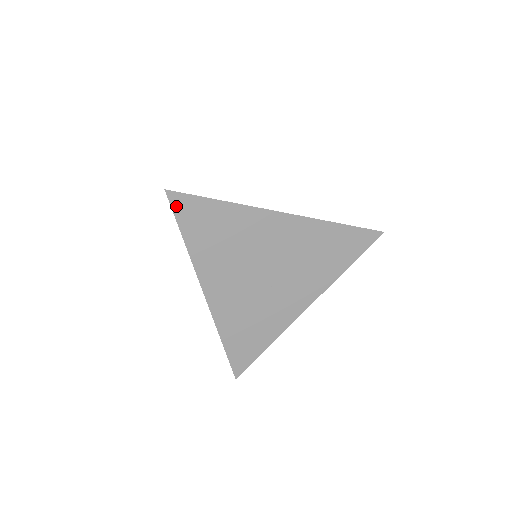
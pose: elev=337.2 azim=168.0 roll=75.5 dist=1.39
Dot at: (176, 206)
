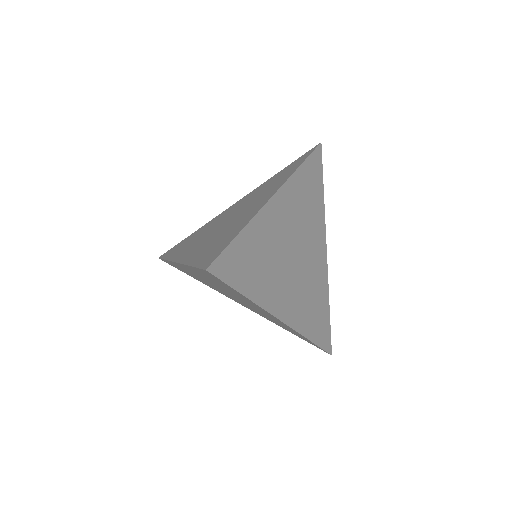
Dot at: (222, 274)
